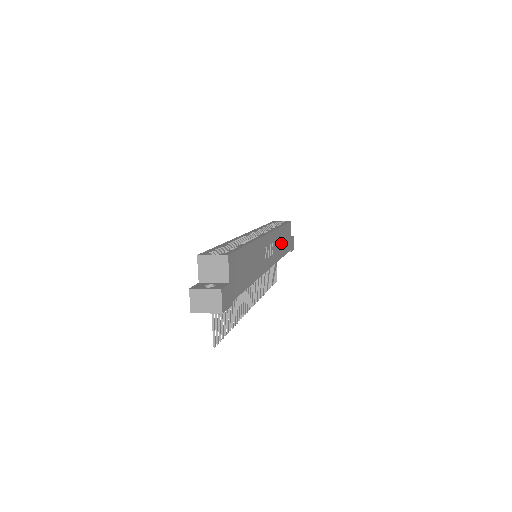
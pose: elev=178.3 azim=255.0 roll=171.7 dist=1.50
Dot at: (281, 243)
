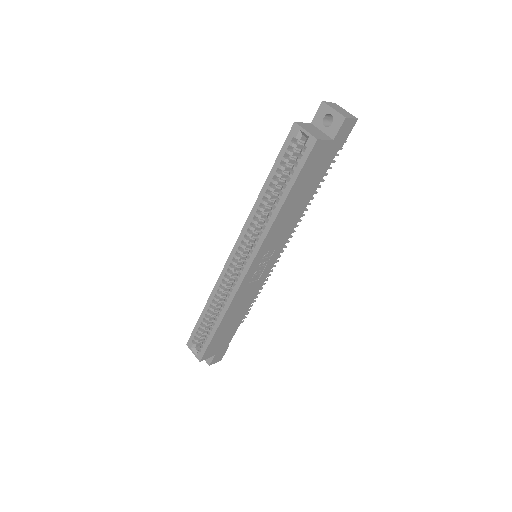
Dot at: (294, 208)
